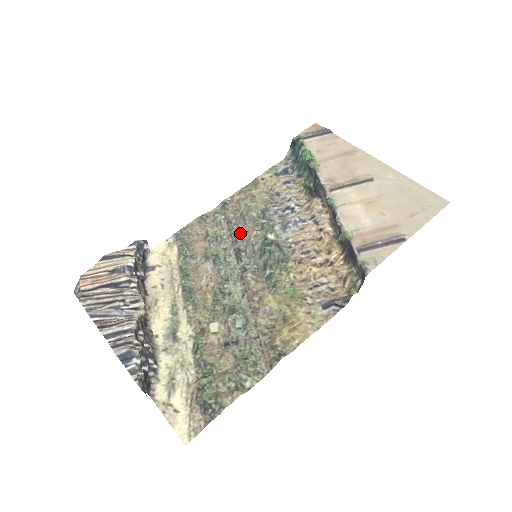
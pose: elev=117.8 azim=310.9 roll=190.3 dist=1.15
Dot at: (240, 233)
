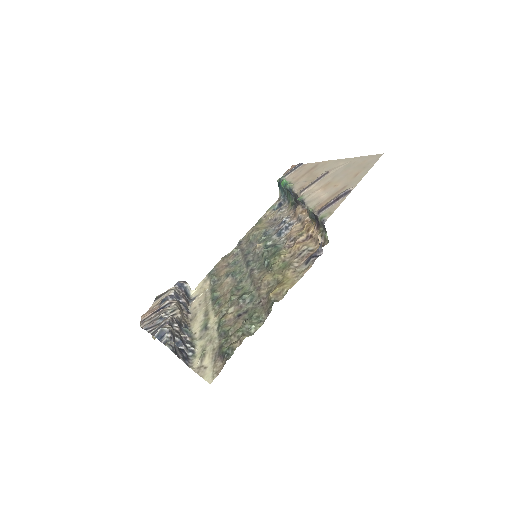
Dot at: (250, 252)
